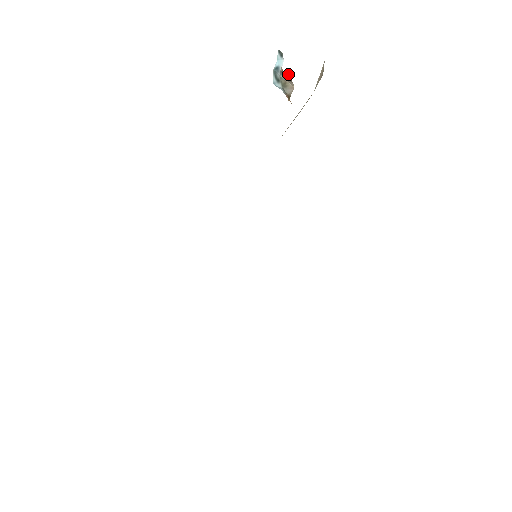
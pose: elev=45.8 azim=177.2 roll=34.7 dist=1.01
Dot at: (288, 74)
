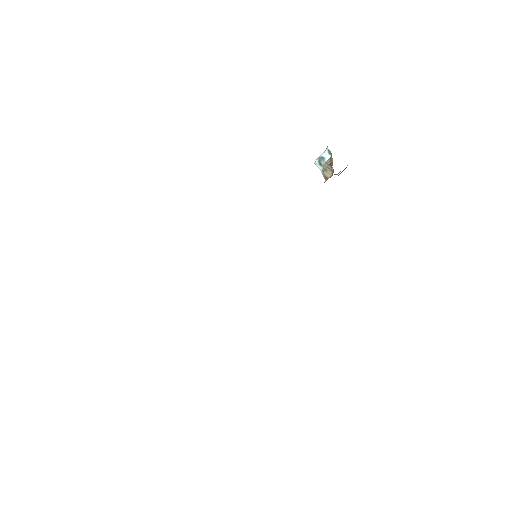
Dot at: (332, 167)
